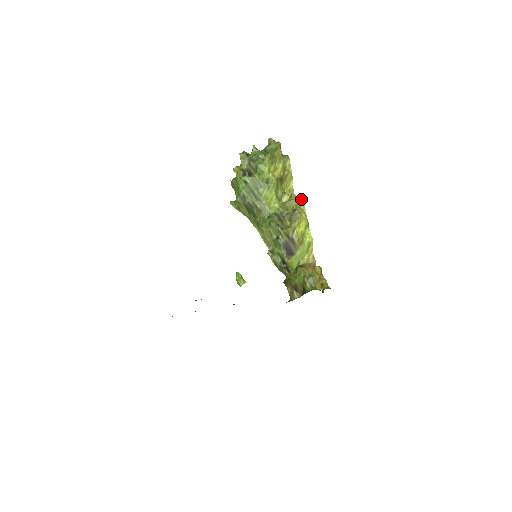
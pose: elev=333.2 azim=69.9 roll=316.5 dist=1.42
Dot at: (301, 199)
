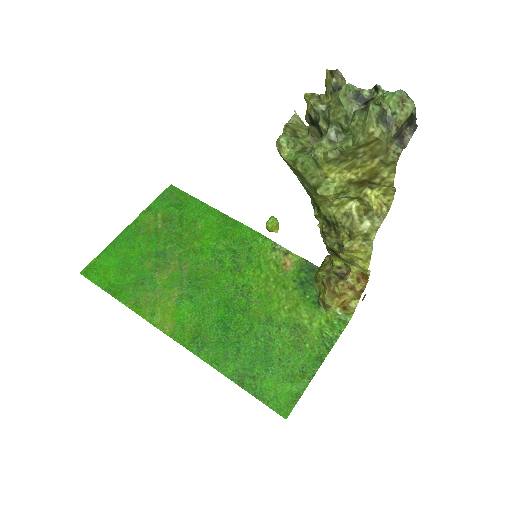
Dot at: (371, 234)
